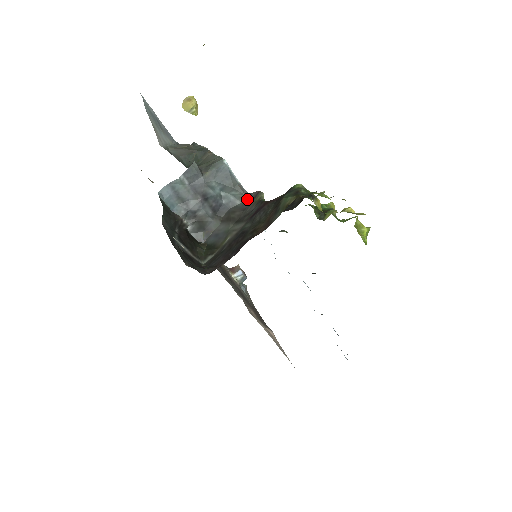
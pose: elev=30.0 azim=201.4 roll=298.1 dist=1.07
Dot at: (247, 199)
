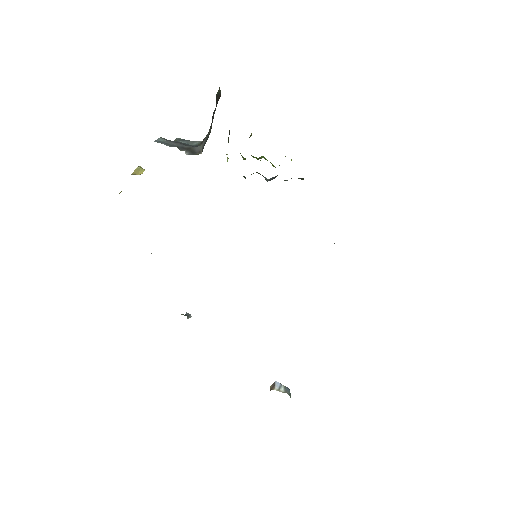
Dot at: occluded
